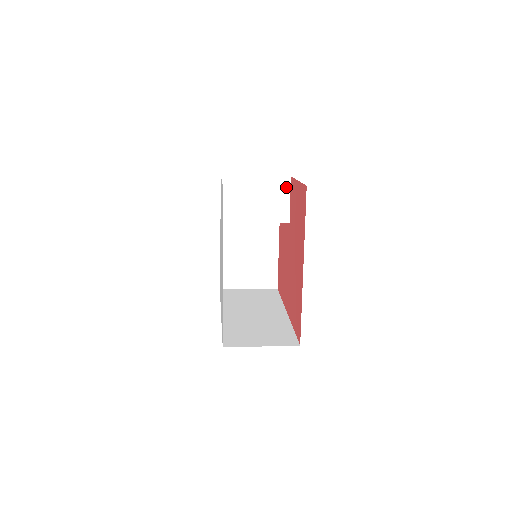
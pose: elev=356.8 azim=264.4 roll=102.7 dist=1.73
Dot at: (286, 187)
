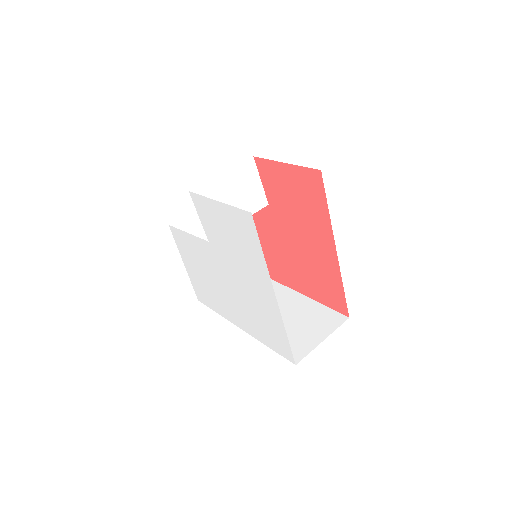
Dot at: (253, 170)
